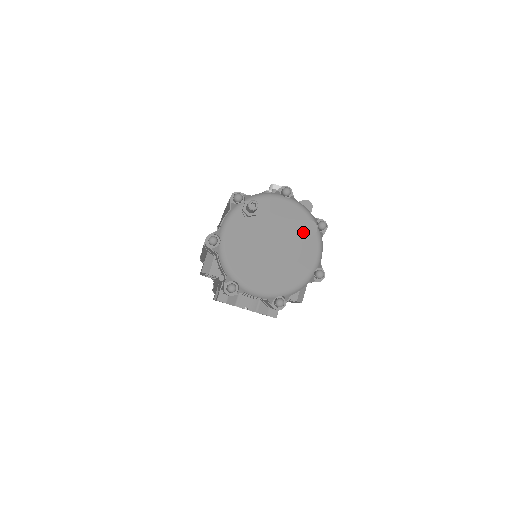
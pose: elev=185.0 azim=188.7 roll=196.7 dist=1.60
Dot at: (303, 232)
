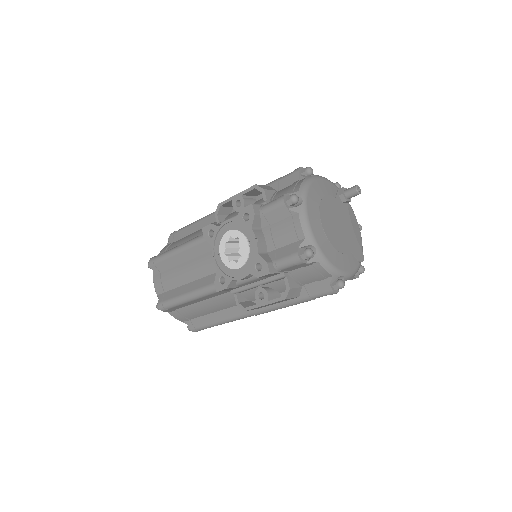
Dot at: (356, 250)
